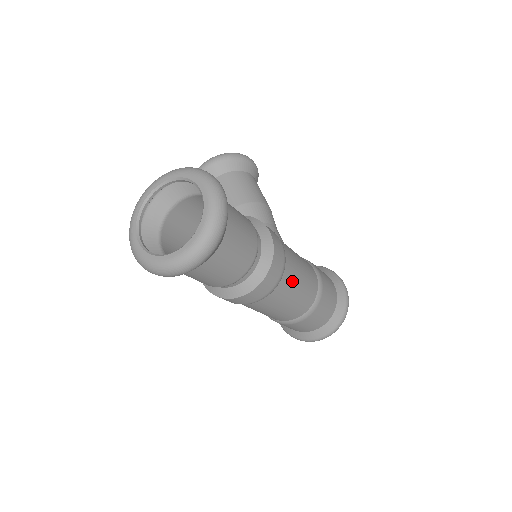
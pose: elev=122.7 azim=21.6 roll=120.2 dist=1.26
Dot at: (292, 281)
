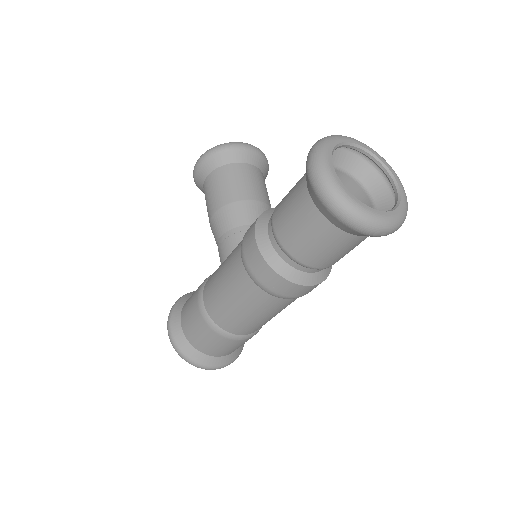
Dot at: occluded
